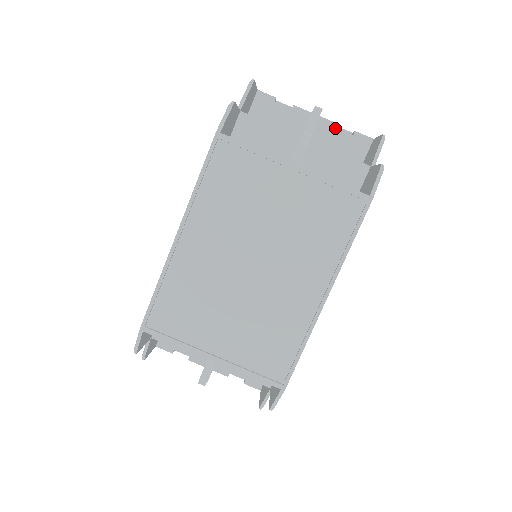
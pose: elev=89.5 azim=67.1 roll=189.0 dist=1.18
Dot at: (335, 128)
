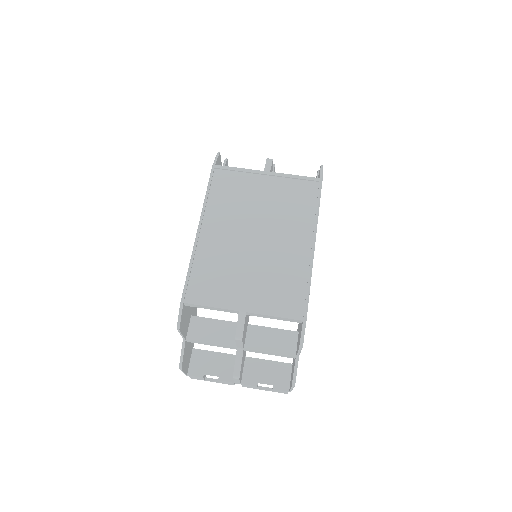
Dot at: occluded
